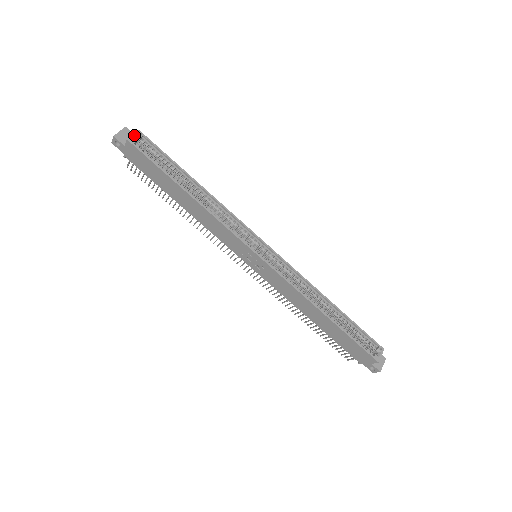
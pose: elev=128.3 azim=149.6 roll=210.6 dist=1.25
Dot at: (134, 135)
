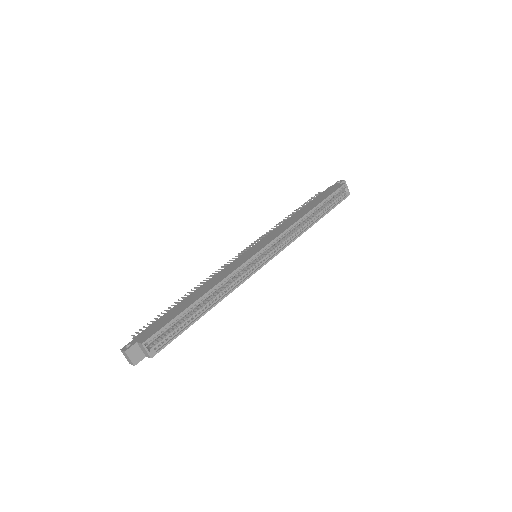
Dot at: (147, 350)
